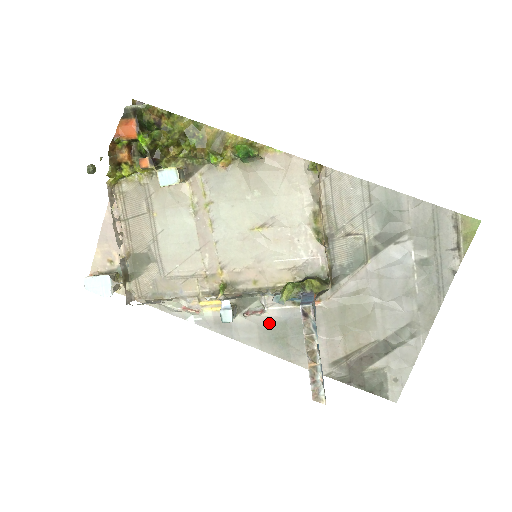
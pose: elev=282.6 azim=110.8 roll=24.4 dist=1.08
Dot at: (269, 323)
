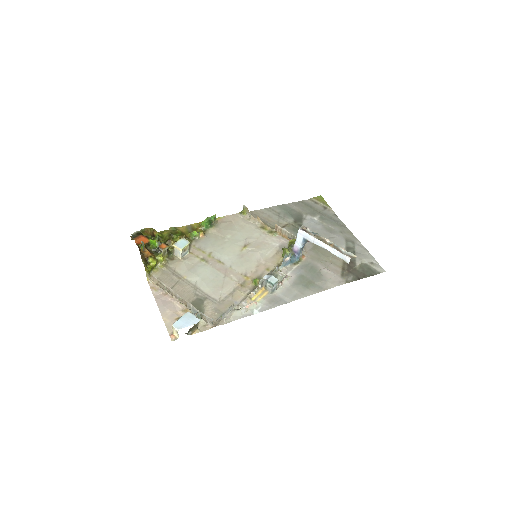
Dot at: (295, 281)
